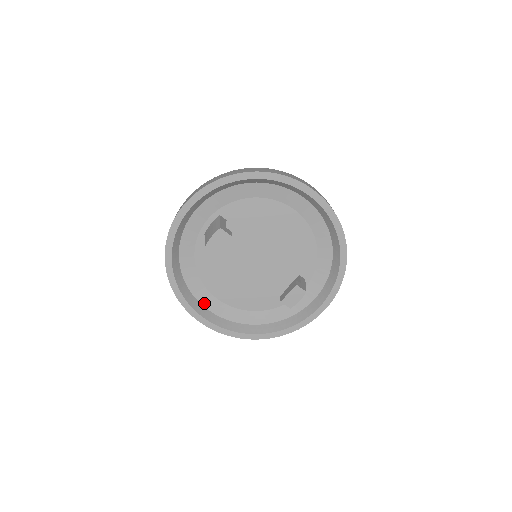
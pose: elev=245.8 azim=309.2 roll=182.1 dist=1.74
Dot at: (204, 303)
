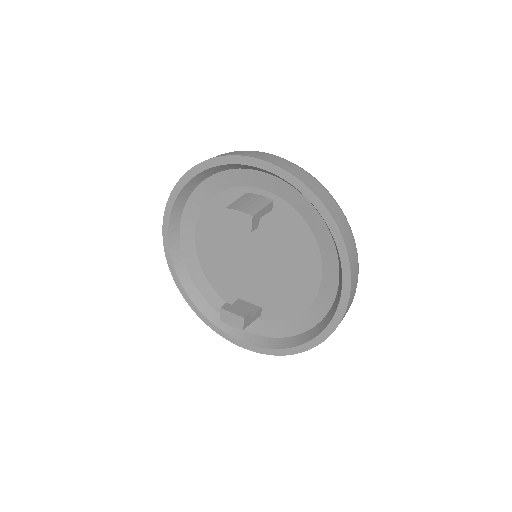
Dot at: (183, 224)
